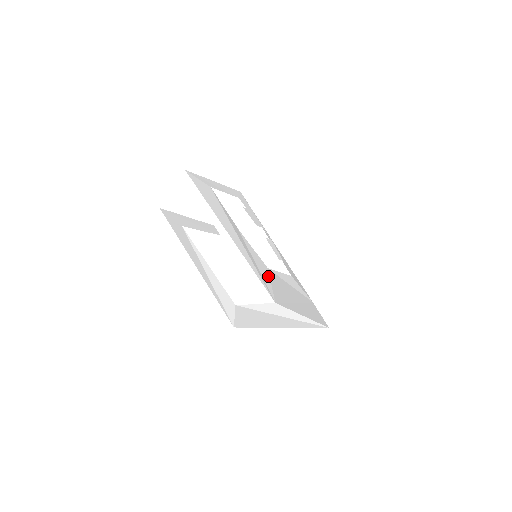
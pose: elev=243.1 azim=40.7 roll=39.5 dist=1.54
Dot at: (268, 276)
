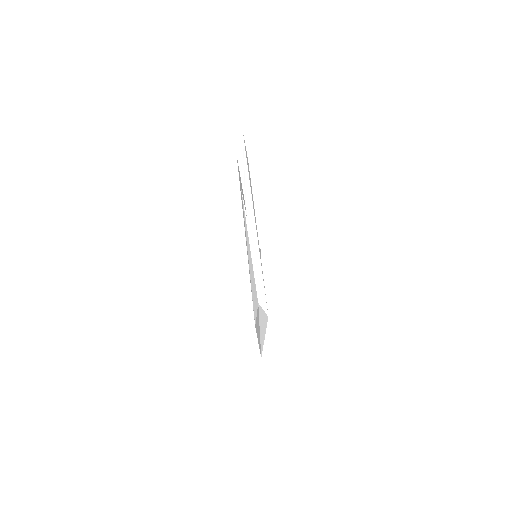
Dot at: occluded
